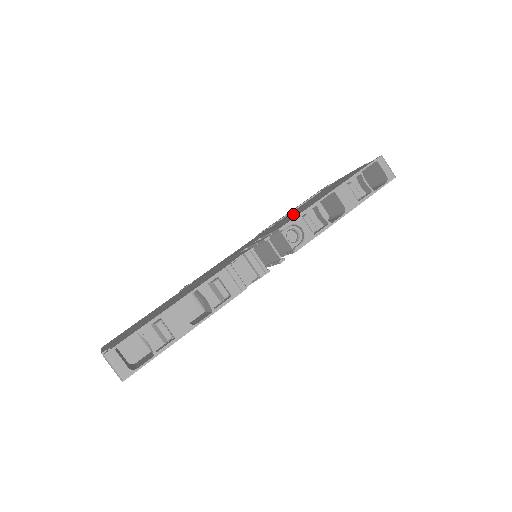
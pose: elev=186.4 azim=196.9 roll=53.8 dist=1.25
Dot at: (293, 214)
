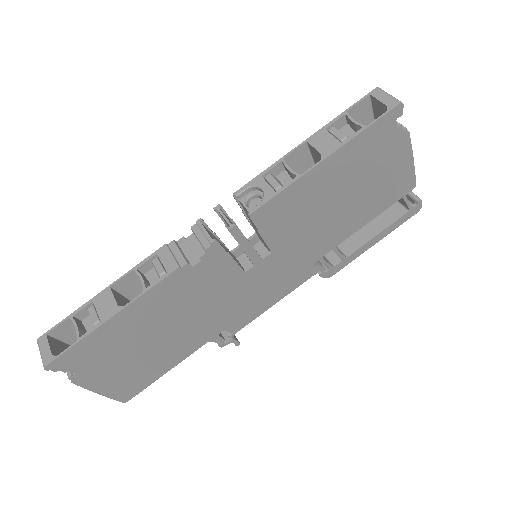
Dot at: occluded
